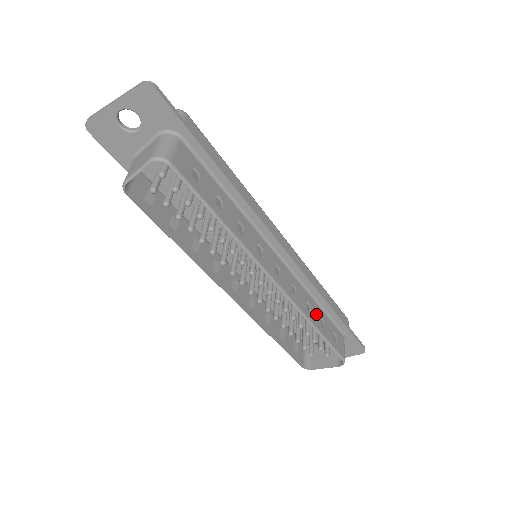
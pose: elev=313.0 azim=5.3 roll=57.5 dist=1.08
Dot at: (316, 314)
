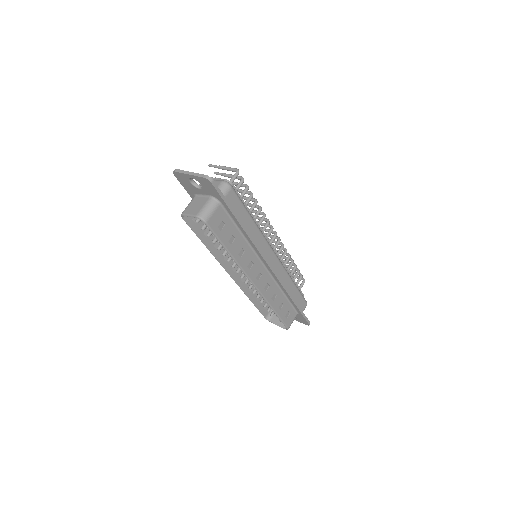
Dot at: (279, 301)
